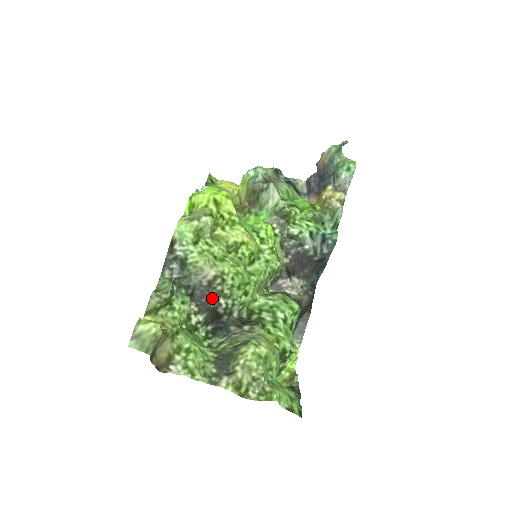
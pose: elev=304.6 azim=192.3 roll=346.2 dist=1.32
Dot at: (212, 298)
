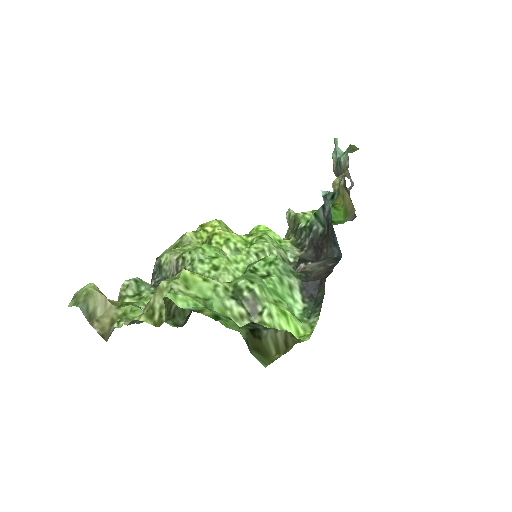
Dot at: occluded
